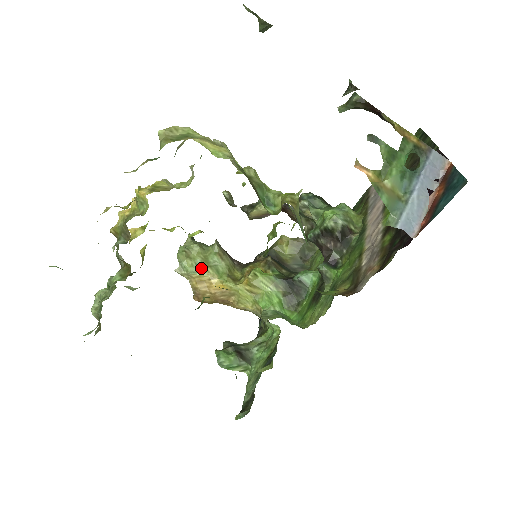
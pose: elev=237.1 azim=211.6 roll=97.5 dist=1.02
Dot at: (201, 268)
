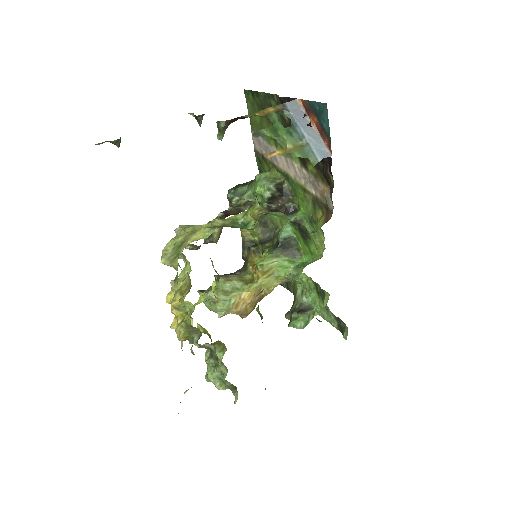
Dot at: (229, 299)
